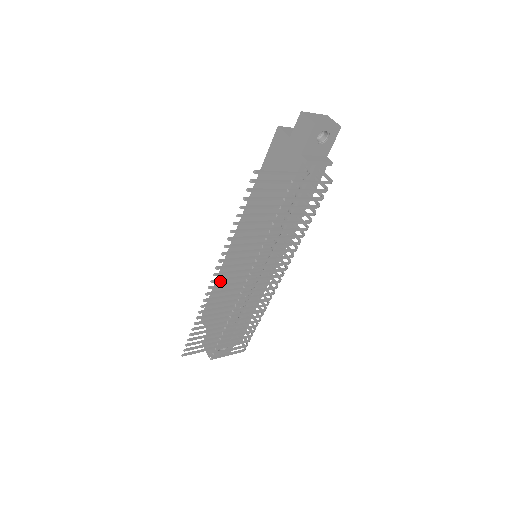
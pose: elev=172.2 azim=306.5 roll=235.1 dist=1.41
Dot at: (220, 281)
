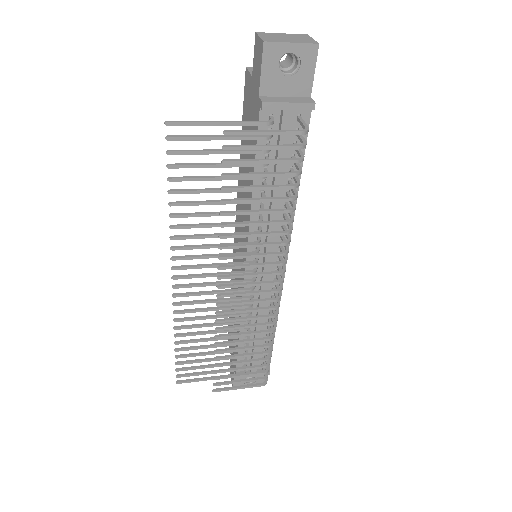
Dot at: (187, 287)
